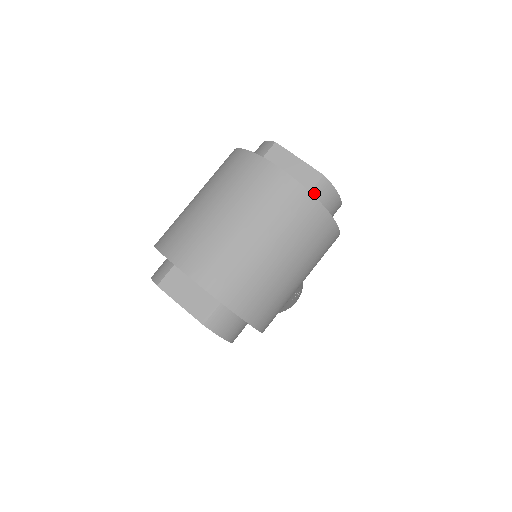
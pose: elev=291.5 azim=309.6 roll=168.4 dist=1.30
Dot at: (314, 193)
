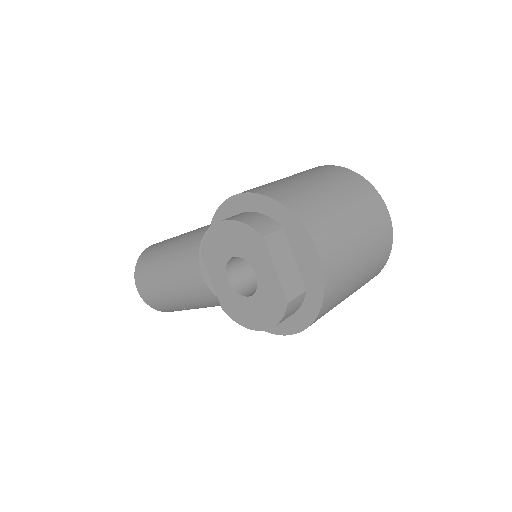
Dot at: occluded
